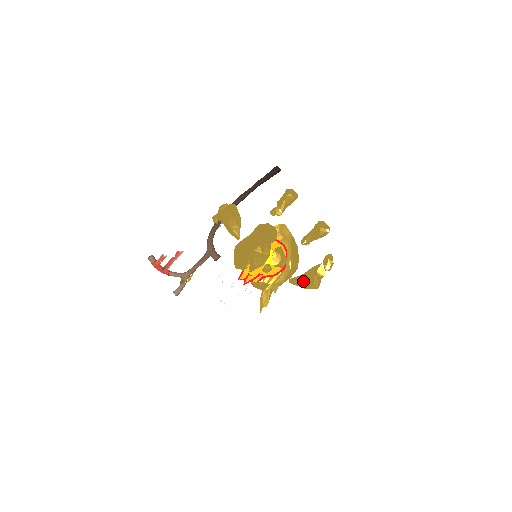
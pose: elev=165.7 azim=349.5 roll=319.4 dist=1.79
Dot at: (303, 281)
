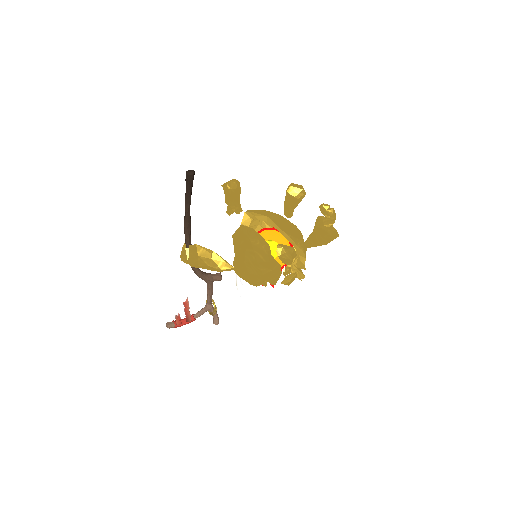
Dot at: (319, 240)
